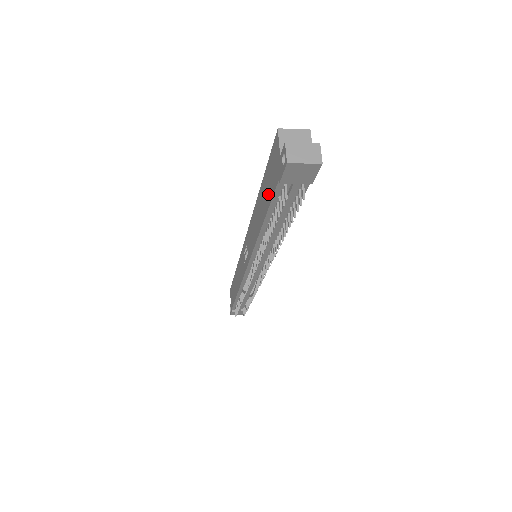
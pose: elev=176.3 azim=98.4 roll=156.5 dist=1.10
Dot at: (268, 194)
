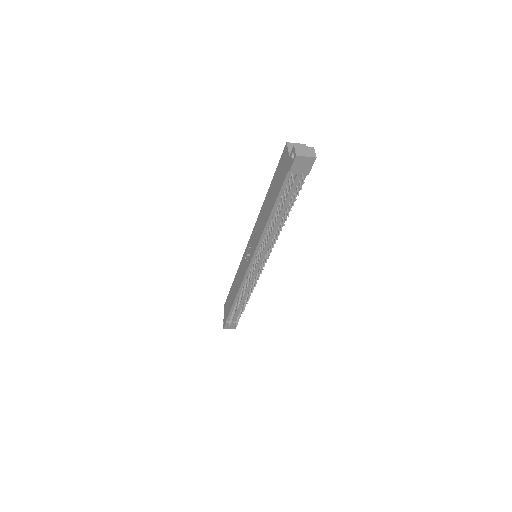
Dot at: (277, 188)
